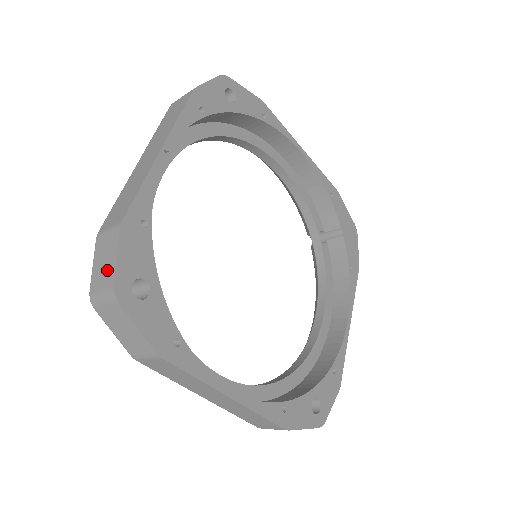
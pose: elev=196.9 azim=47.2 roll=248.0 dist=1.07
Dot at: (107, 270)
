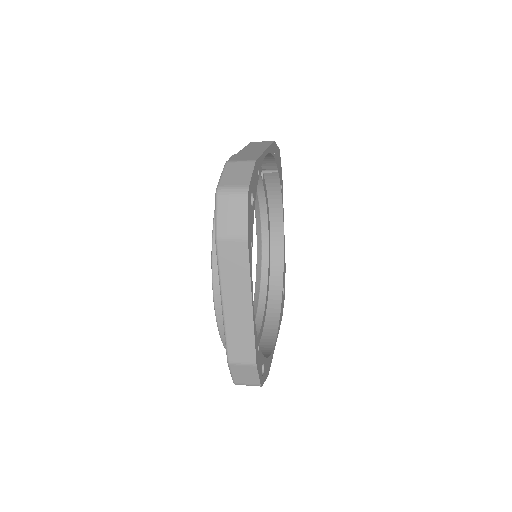
Dot at: (251, 379)
